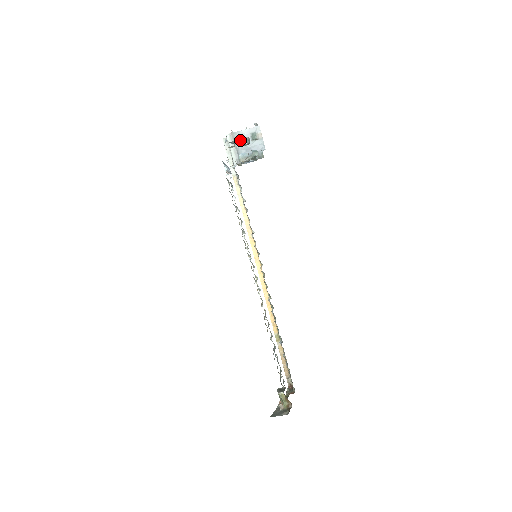
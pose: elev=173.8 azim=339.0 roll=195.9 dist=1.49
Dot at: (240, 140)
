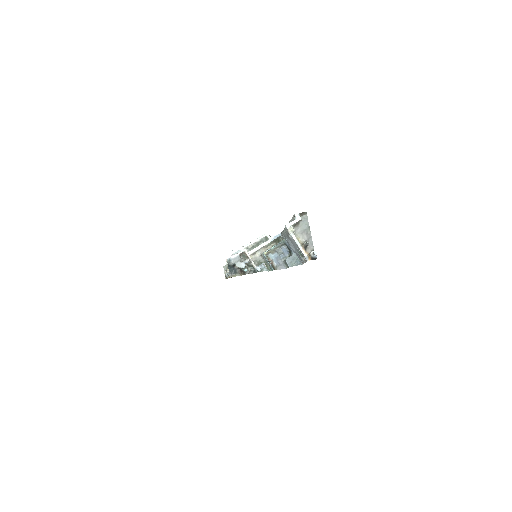
Dot at: (244, 268)
